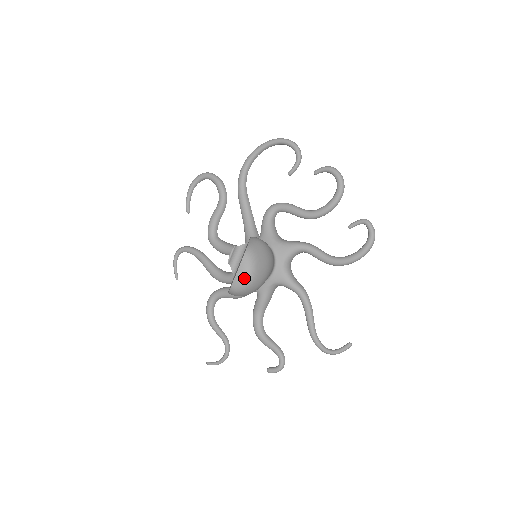
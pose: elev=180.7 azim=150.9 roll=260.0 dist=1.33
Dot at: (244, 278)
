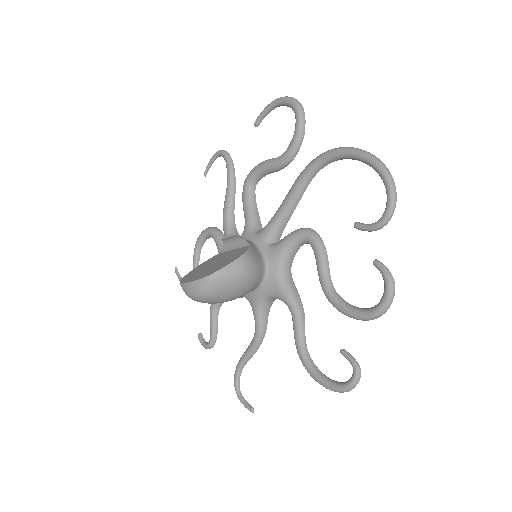
Dot at: (191, 293)
